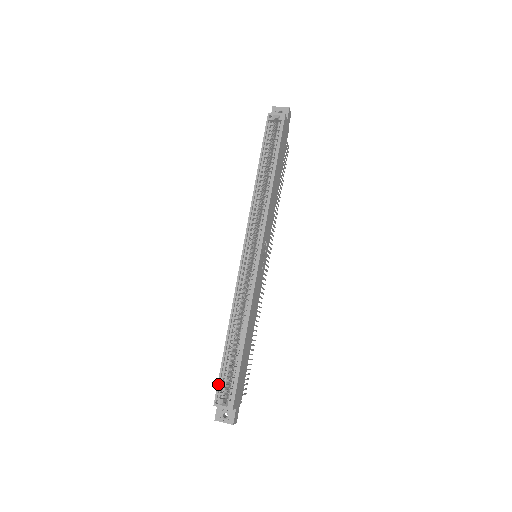
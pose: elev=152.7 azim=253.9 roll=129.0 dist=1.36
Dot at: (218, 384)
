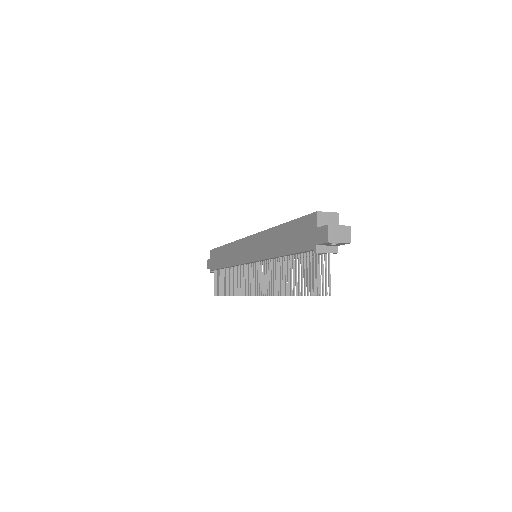
Dot at: (305, 216)
